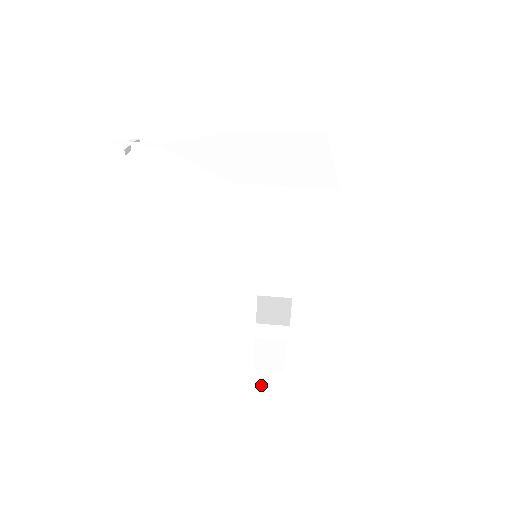
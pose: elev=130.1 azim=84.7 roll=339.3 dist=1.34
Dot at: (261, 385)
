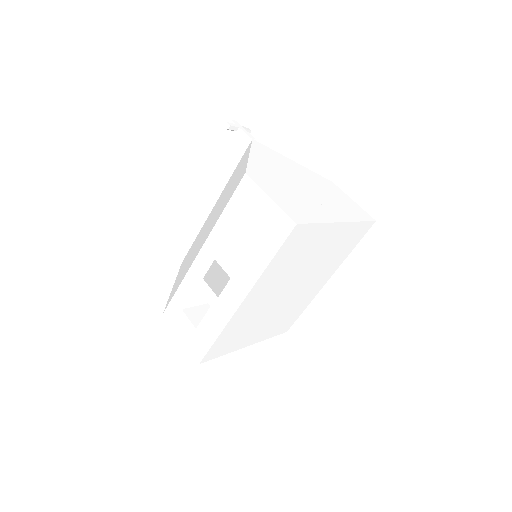
Dot at: (180, 326)
